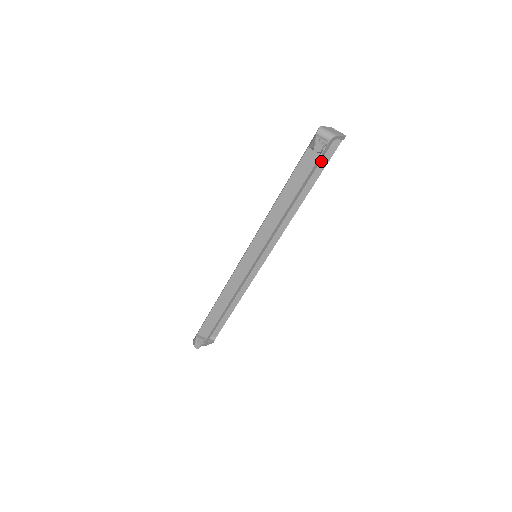
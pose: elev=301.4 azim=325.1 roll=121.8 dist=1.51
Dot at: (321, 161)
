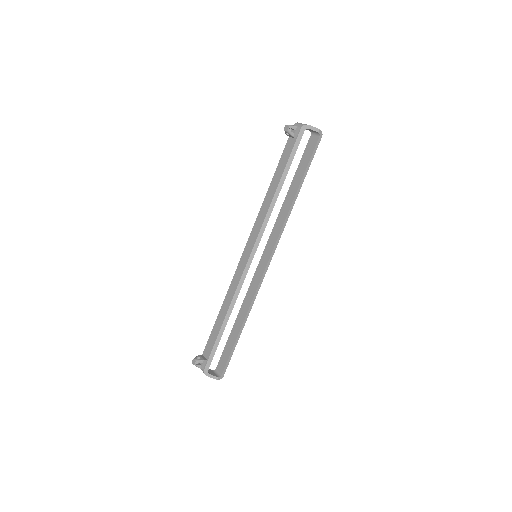
Dot at: (307, 158)
